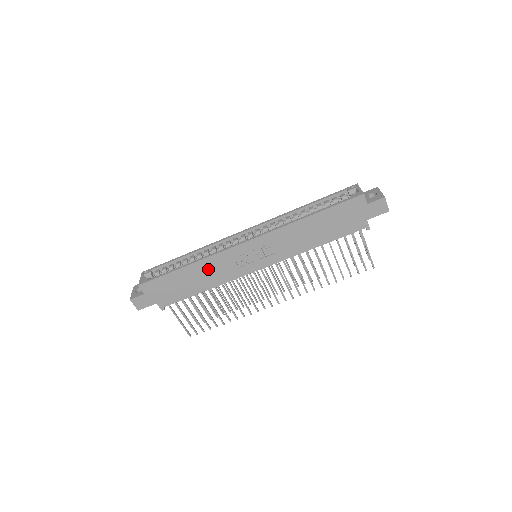
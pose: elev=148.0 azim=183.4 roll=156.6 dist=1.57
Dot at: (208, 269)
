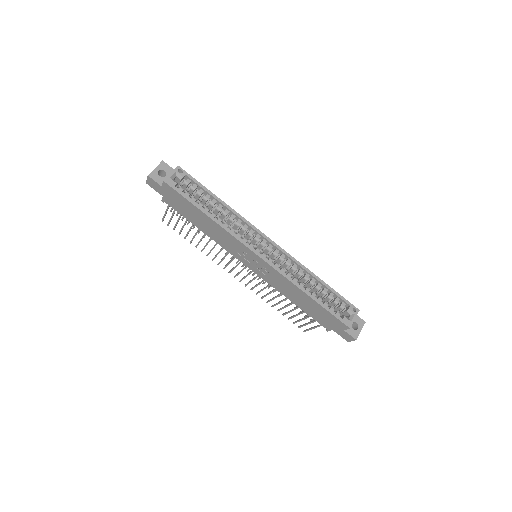
Dot at: (218, 232)
